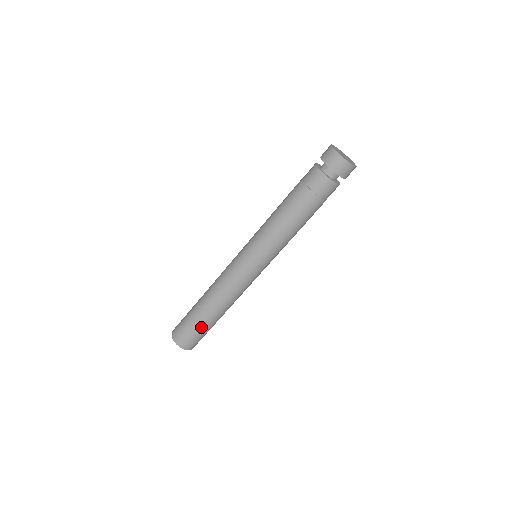
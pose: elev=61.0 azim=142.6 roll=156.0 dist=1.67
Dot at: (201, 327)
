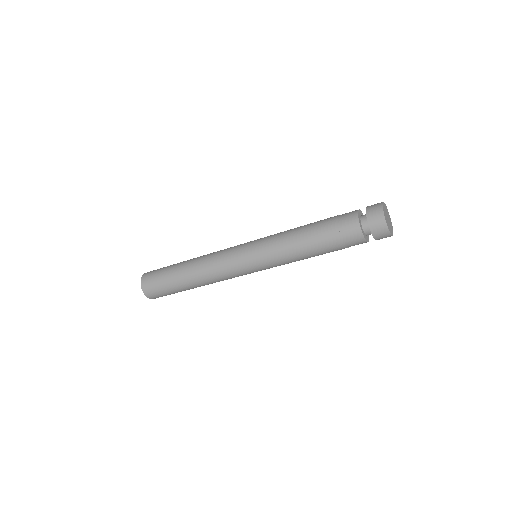
Dot at: occluded
